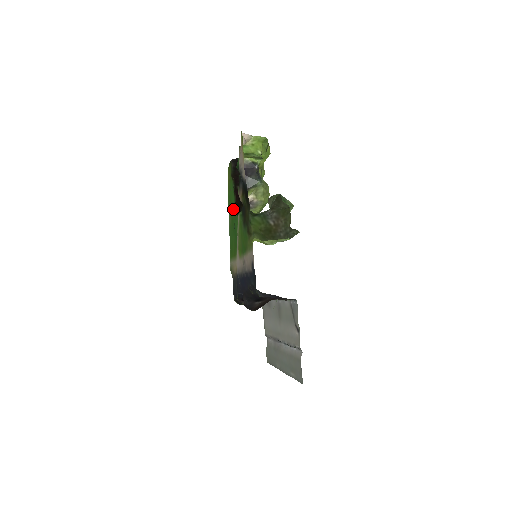
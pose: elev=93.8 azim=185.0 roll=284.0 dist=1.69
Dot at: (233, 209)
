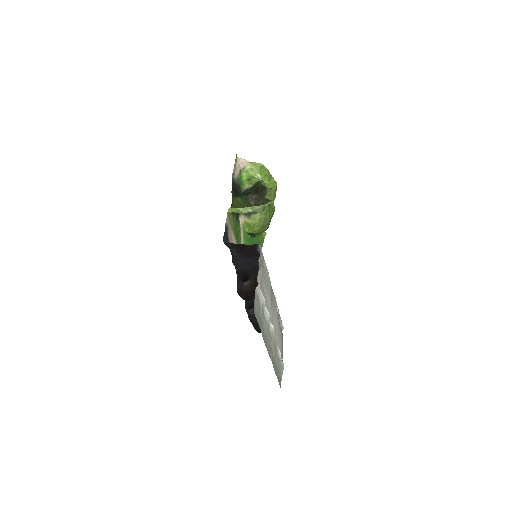
Dot at: occluded
